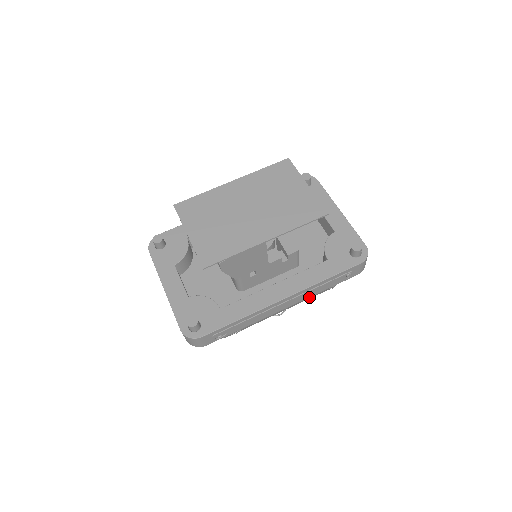
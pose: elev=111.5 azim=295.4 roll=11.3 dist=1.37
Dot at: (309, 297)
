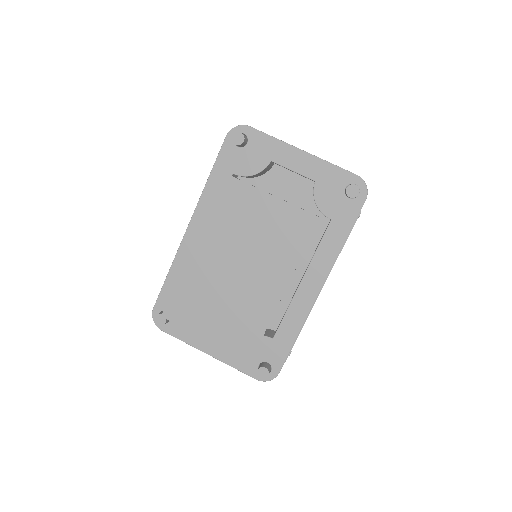
Dot at: occluded
